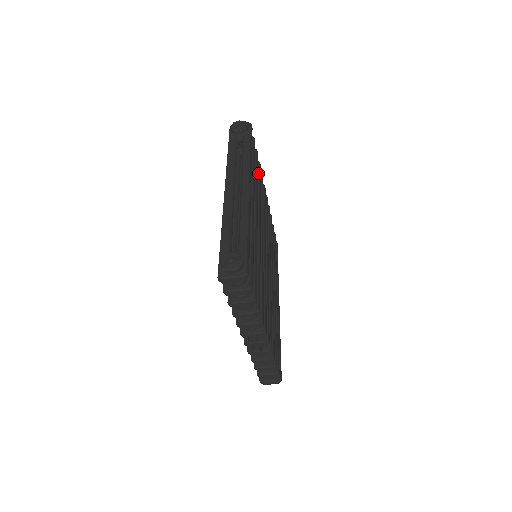
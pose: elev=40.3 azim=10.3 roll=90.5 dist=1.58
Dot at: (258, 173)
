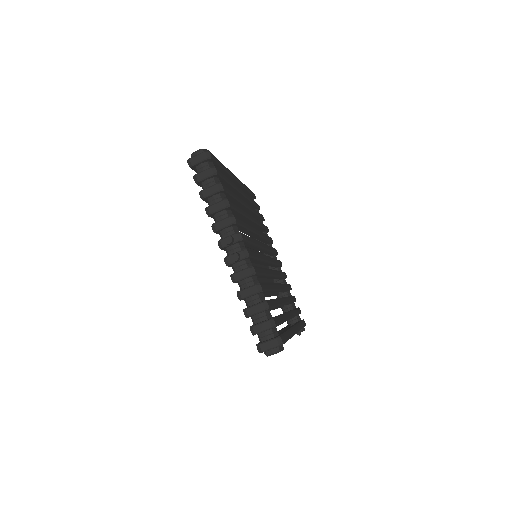
Dot at: occluded
